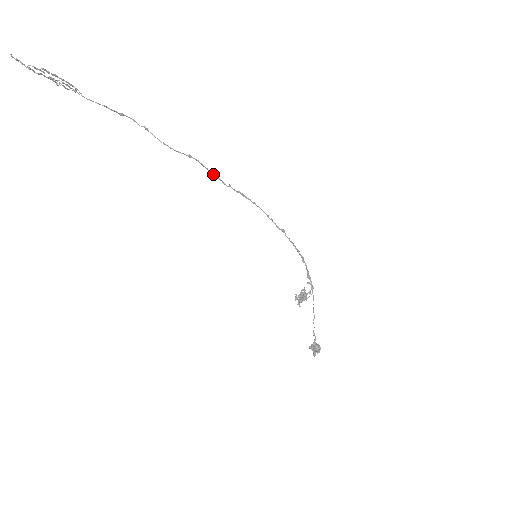
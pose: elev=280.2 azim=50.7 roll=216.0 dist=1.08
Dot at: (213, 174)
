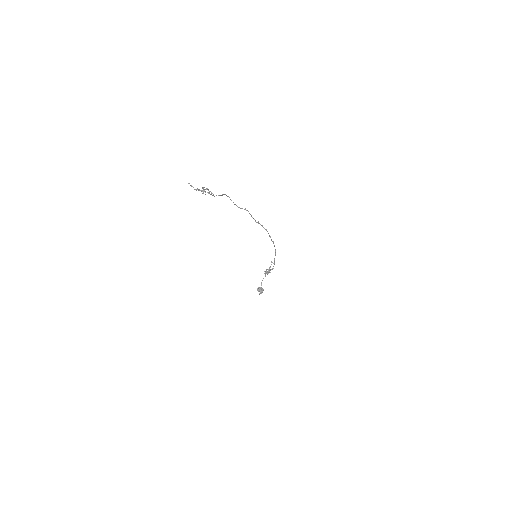
Dot at: occluded
